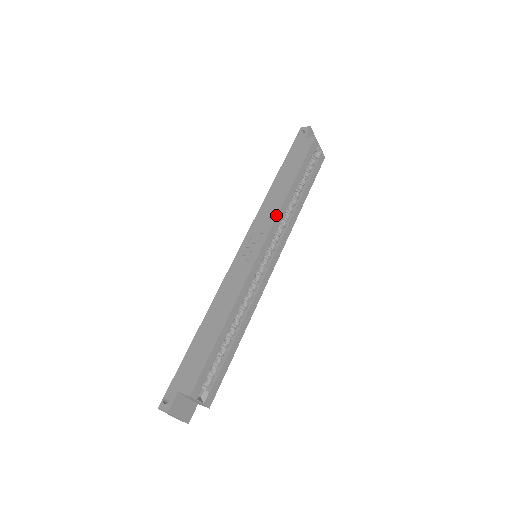
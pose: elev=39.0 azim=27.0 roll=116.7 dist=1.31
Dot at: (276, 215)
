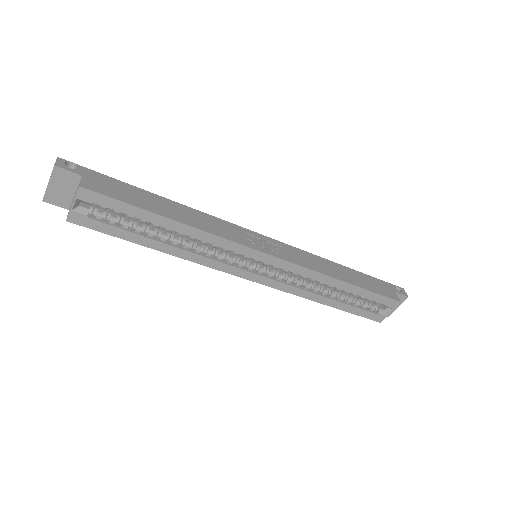
Dot at: (309, 267)
